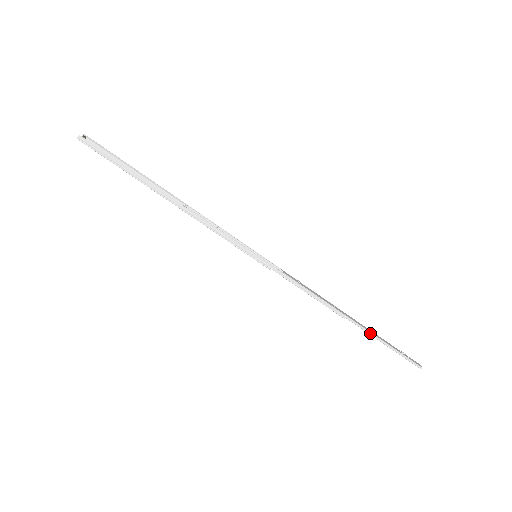
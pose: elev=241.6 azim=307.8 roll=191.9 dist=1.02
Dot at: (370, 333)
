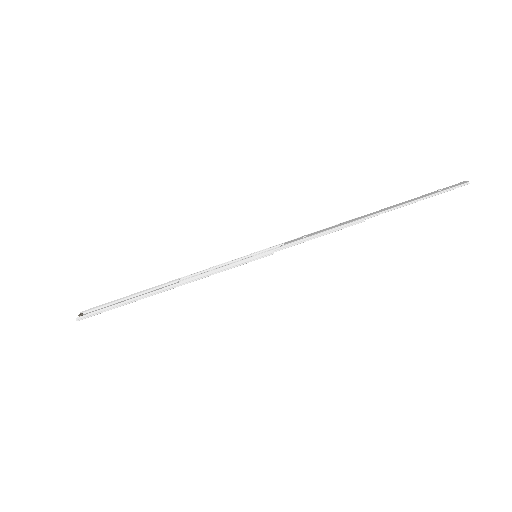
Dot at: (396, 208)
